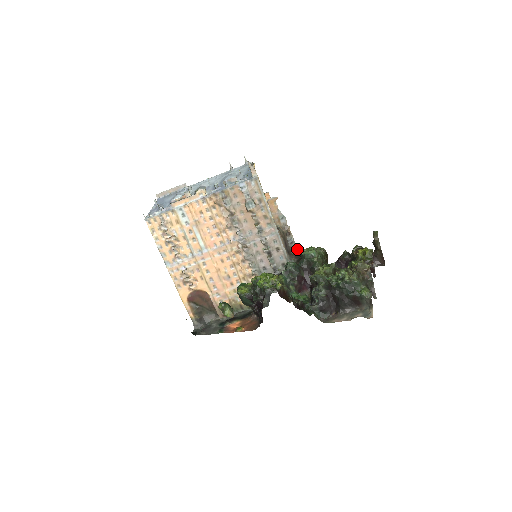
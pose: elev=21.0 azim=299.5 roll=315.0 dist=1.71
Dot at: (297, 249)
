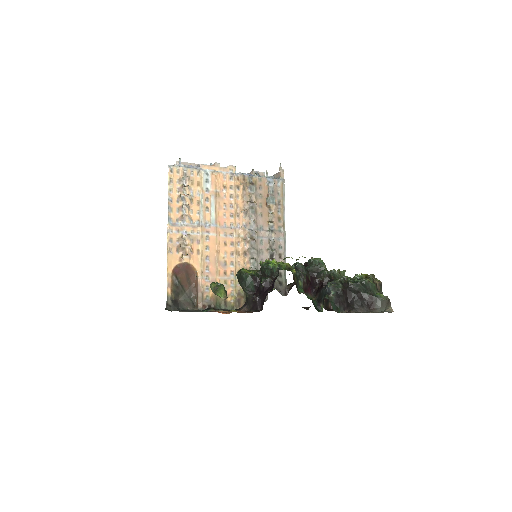
Dot at: occluded
